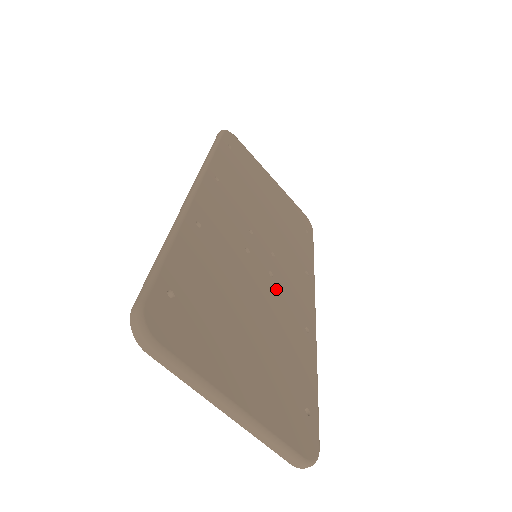
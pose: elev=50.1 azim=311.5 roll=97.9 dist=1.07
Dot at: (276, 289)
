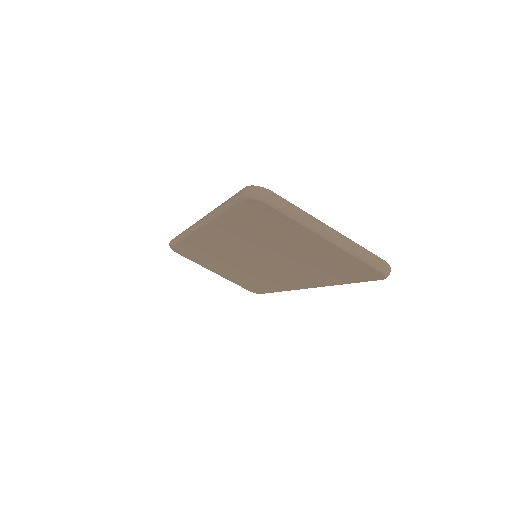
Dot at: occluded
